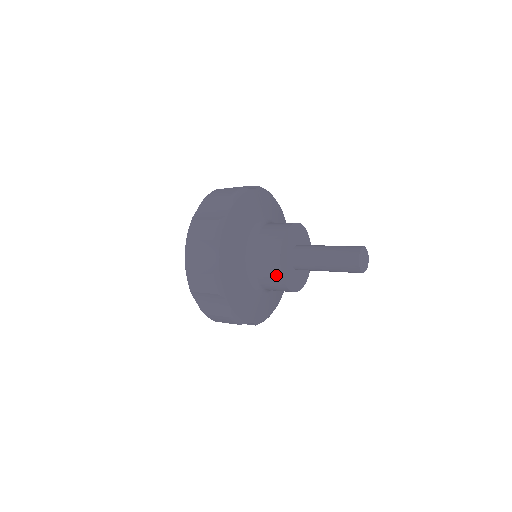
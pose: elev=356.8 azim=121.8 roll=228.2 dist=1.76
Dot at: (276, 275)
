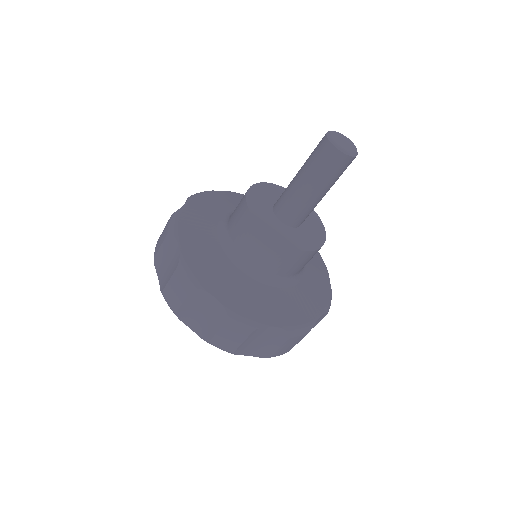
Dot at: (242, 208)
